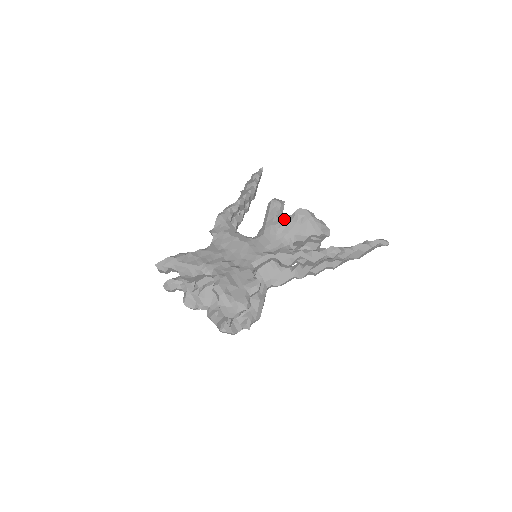
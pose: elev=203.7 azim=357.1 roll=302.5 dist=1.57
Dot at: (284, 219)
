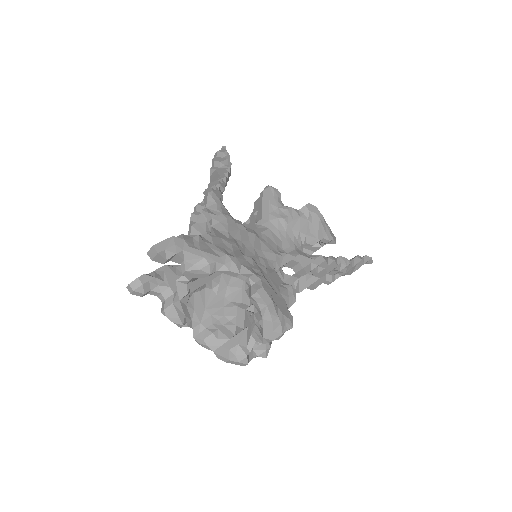
Dot at: (292, 213)
